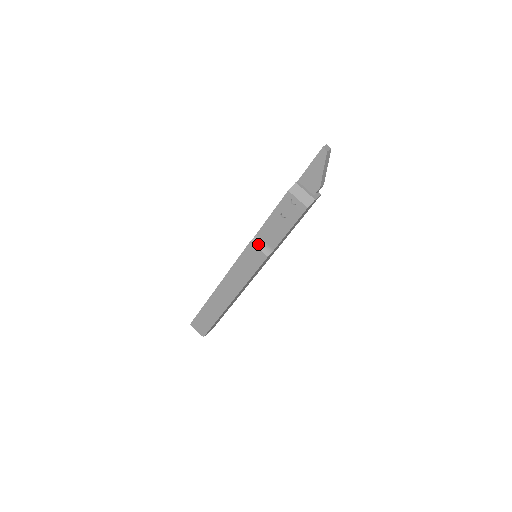
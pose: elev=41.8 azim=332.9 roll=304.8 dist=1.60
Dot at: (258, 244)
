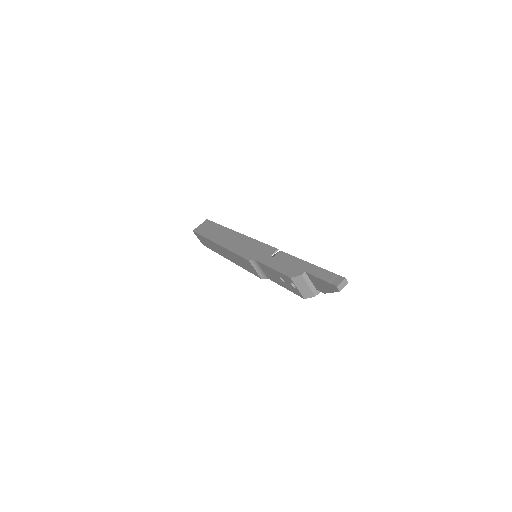
Dot at: (255, 266)
